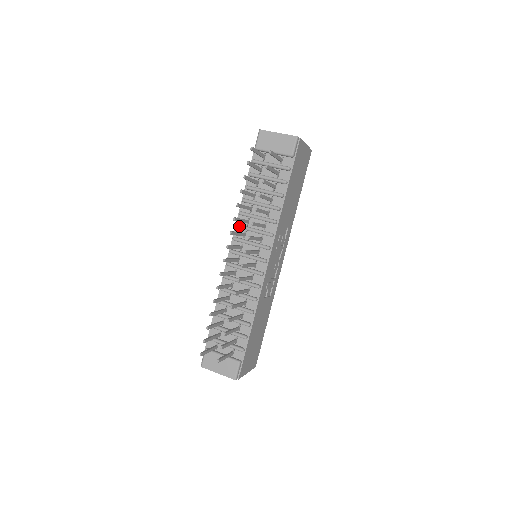
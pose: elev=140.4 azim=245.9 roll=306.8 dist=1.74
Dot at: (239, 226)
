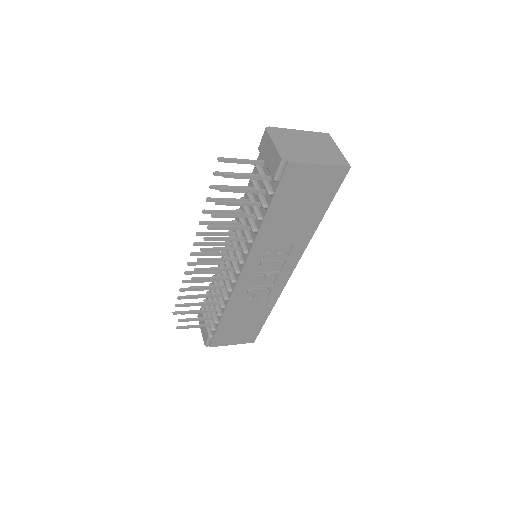
Dot at: occluded
